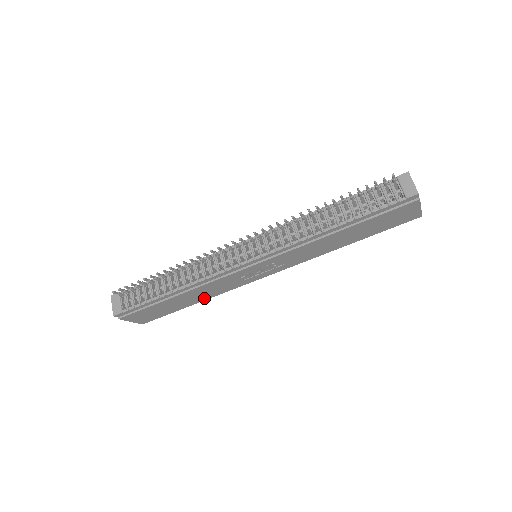
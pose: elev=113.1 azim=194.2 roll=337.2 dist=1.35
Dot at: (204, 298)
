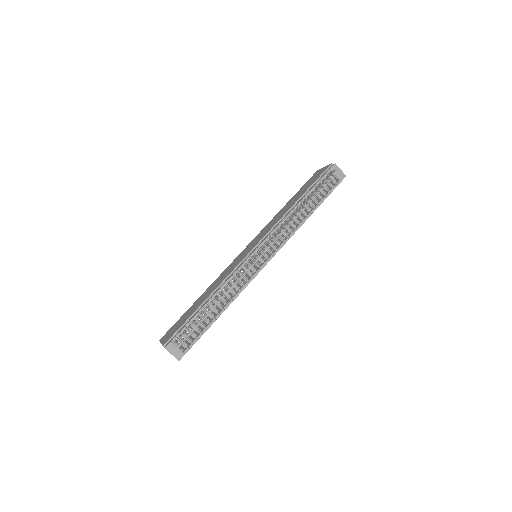
Dot at: occluded
